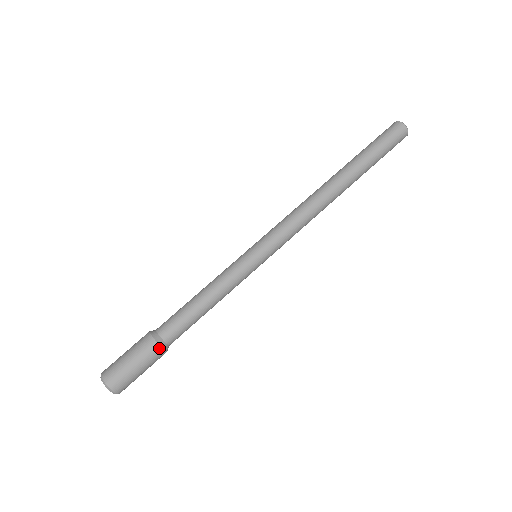
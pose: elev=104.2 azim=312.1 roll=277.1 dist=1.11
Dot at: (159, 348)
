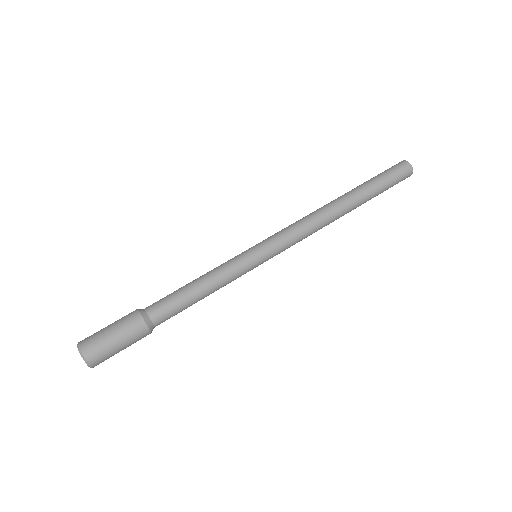
Dot at: (147, 330)
